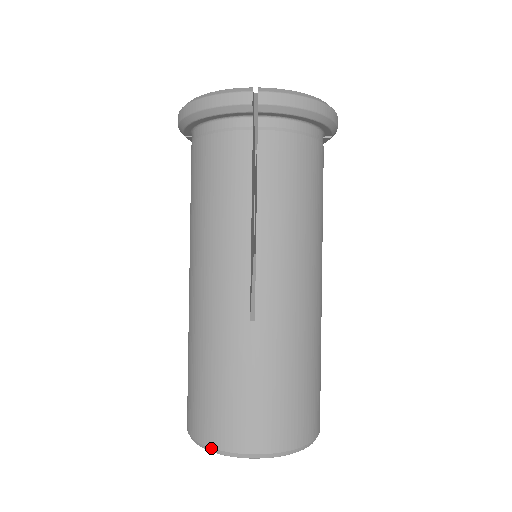
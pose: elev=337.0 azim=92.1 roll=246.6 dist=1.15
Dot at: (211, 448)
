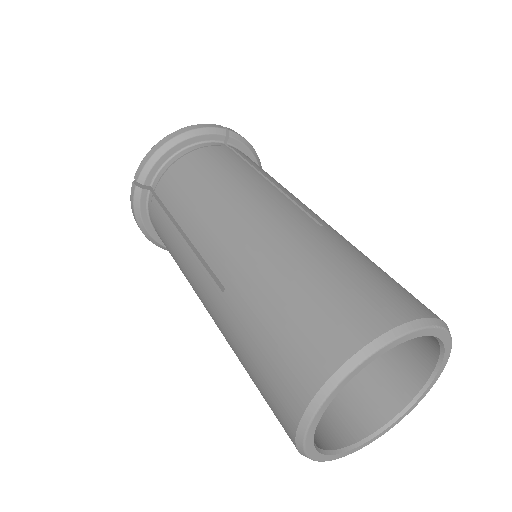
Dot at: (386, 332)
